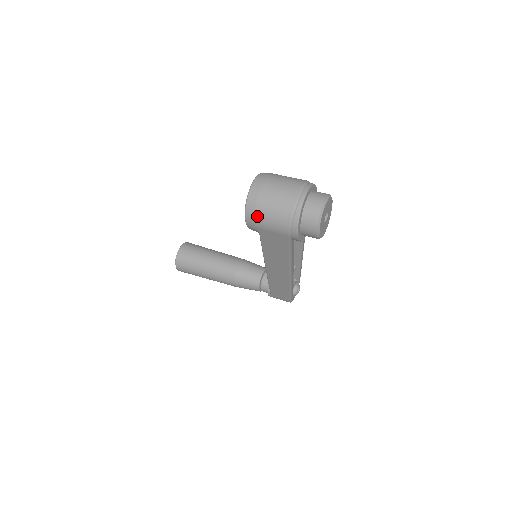
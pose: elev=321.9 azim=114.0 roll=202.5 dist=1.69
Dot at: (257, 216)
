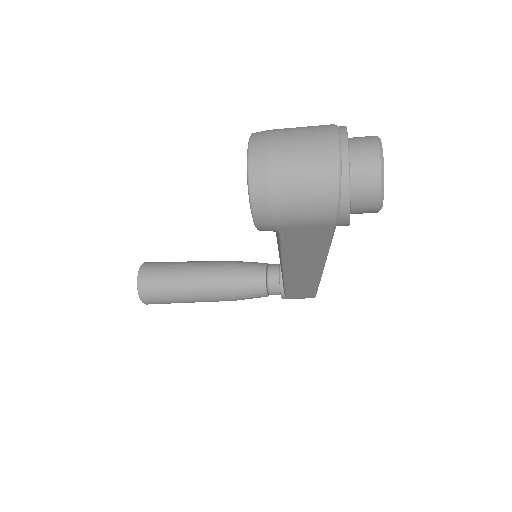
Dot at: (275, 209)
